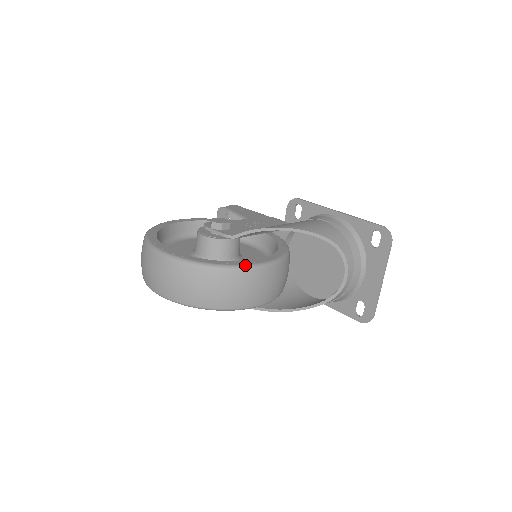
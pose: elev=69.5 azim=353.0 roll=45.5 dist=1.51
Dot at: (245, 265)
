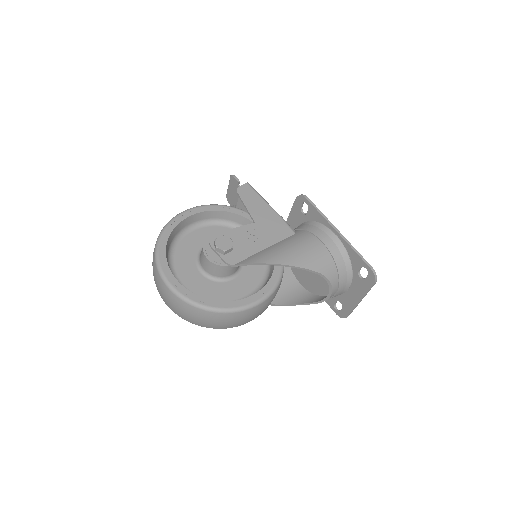
Dot at: (238, 308)
